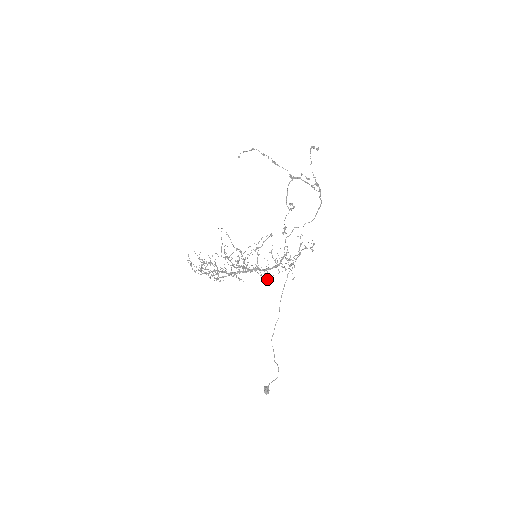
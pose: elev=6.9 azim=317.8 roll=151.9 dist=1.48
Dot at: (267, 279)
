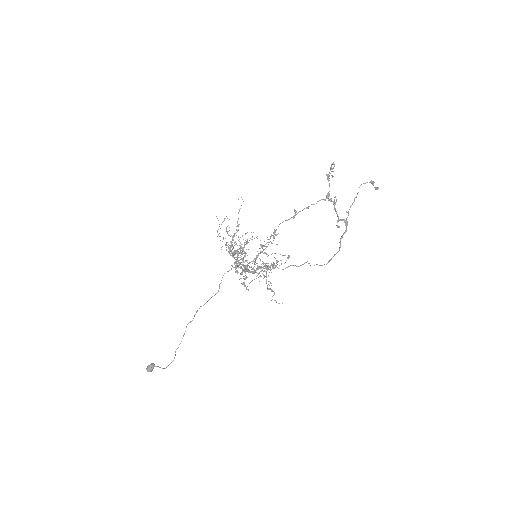
Dot at: (244, 282)
